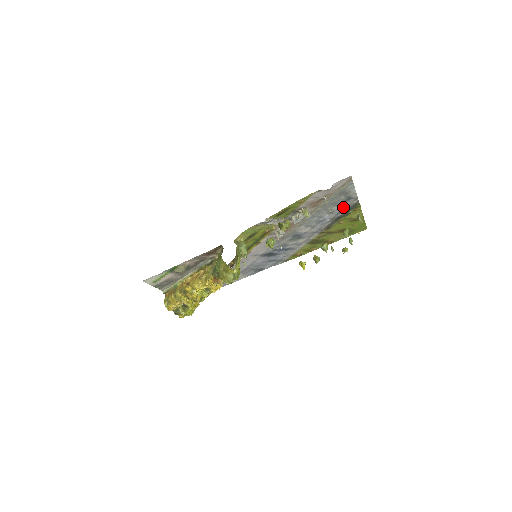
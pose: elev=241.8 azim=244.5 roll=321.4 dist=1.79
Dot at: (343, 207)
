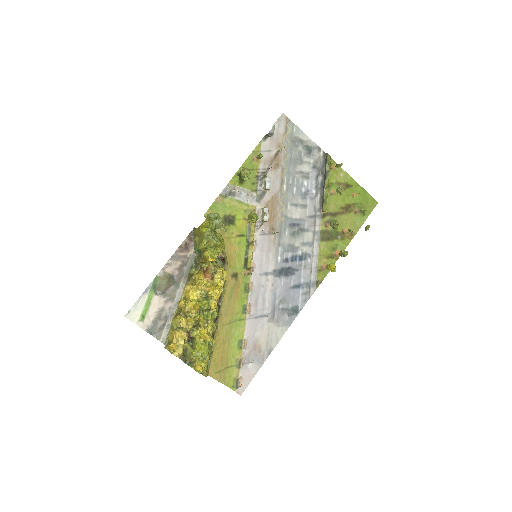
Dot at: (314, 166)
